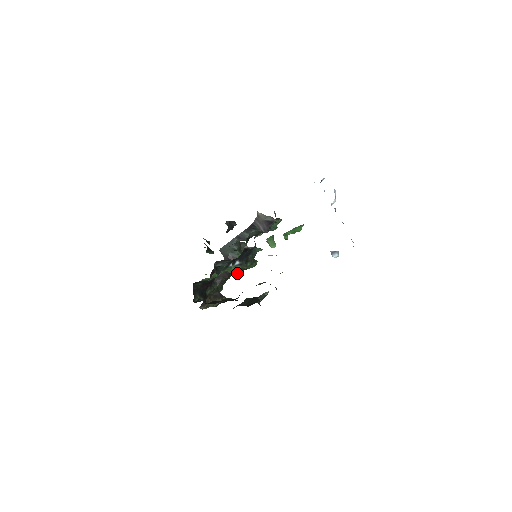
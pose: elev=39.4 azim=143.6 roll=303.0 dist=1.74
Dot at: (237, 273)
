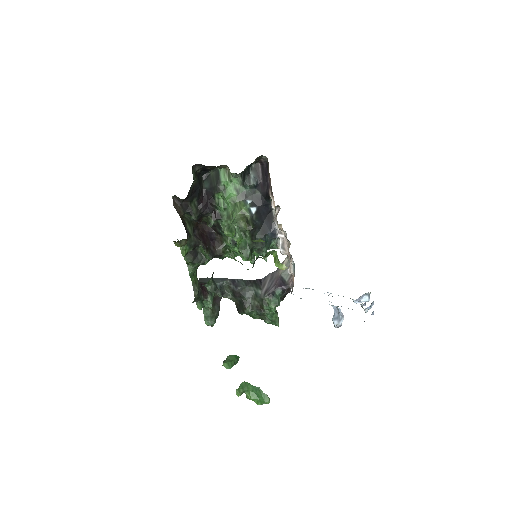
Dot at: (239, 220)
